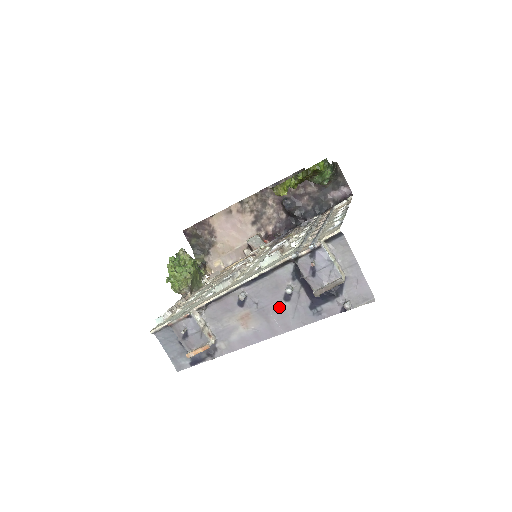
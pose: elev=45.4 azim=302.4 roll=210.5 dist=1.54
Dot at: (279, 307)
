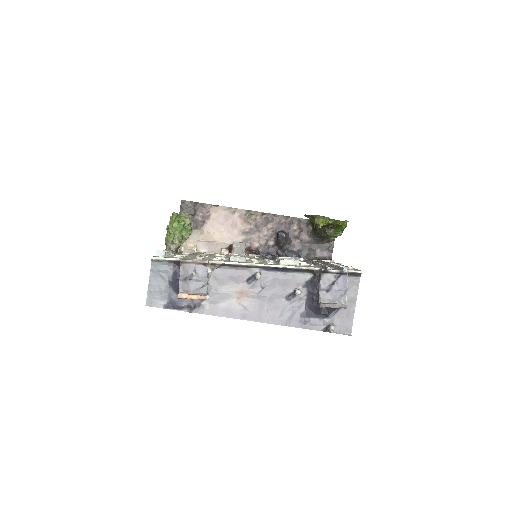
Dot at: (278, 301)
